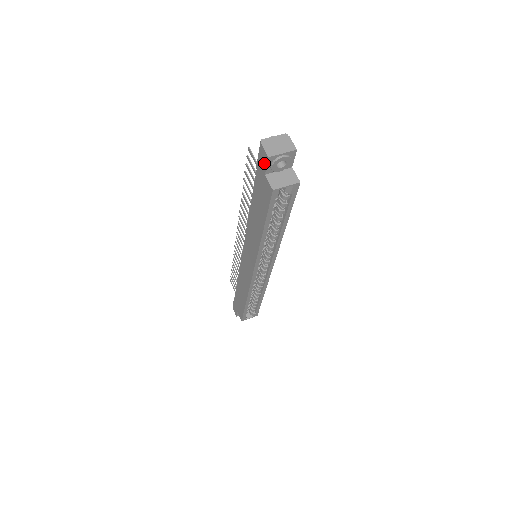
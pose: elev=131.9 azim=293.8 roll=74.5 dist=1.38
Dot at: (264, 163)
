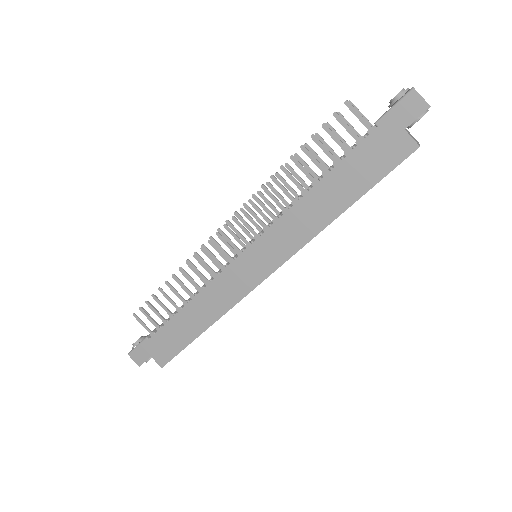
Dot at: (412, 115)
